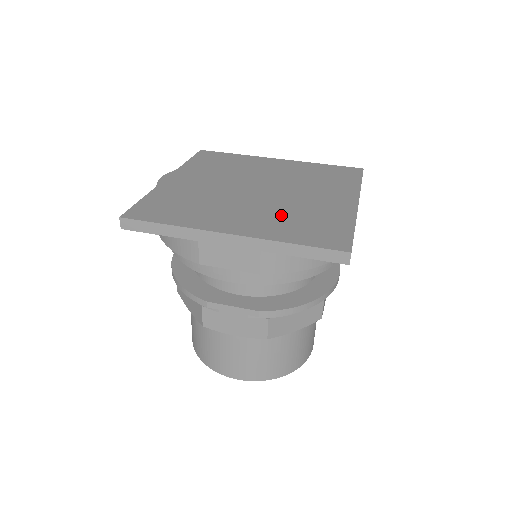
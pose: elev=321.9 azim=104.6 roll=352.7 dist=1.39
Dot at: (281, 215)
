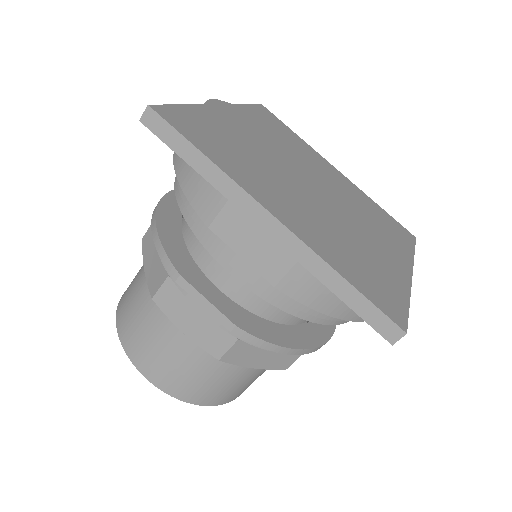
Dot at: (335, 233)
